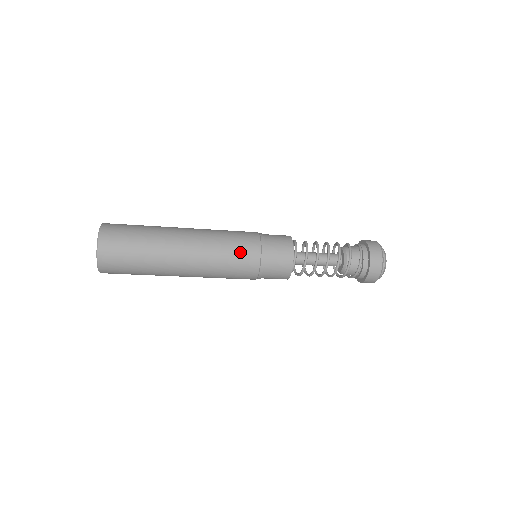
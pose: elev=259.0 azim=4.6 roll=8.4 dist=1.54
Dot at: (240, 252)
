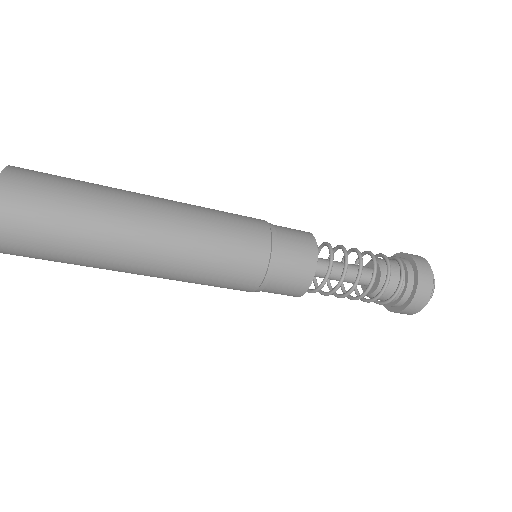
Dot at: (239, 218)
